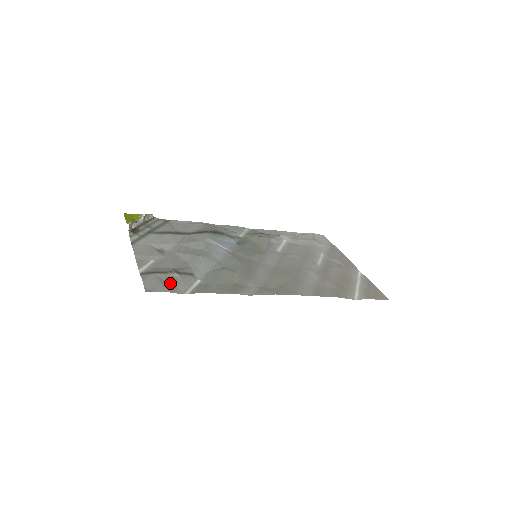
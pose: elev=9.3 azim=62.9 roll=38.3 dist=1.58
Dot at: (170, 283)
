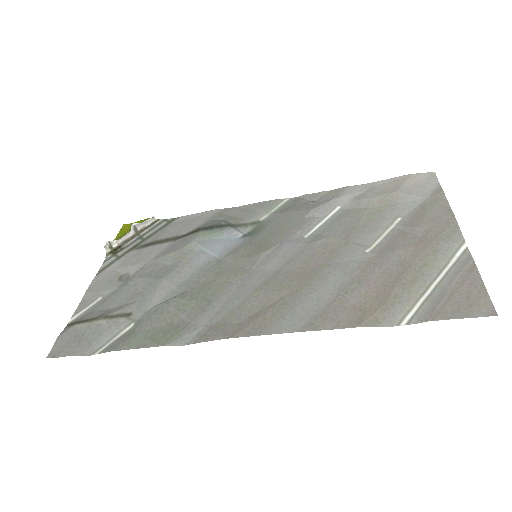
Dot at: (87, 338)
